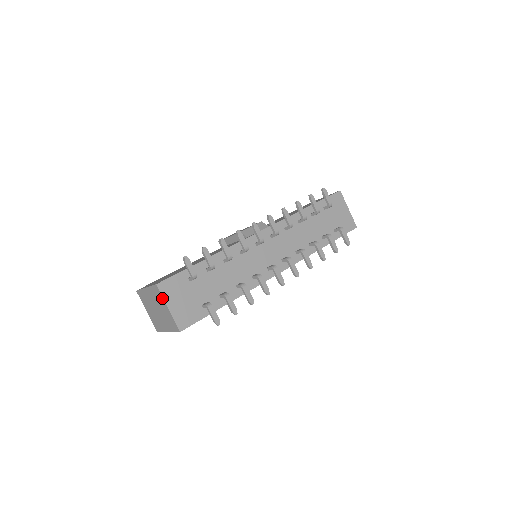
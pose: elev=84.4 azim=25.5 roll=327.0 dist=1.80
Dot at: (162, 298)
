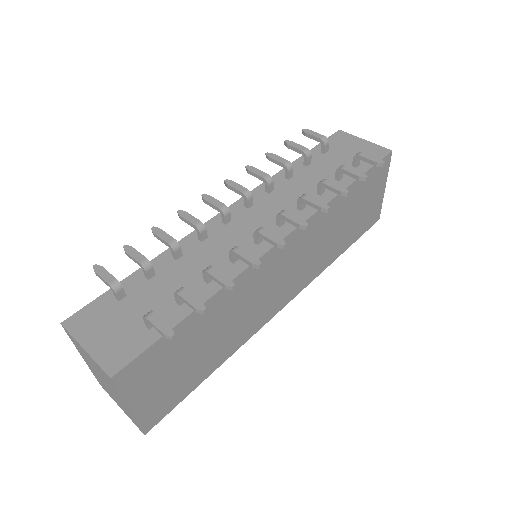
Dot at: (74, 340)
